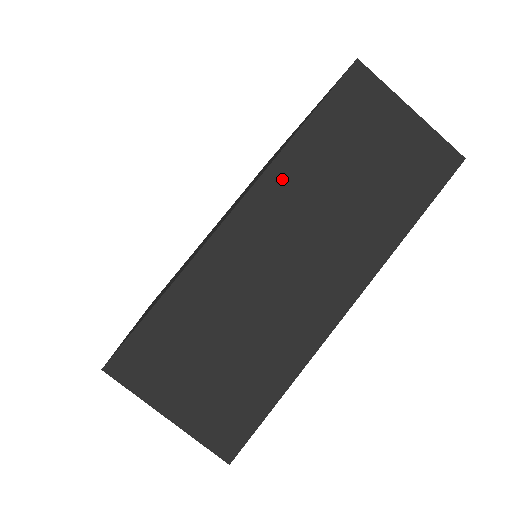
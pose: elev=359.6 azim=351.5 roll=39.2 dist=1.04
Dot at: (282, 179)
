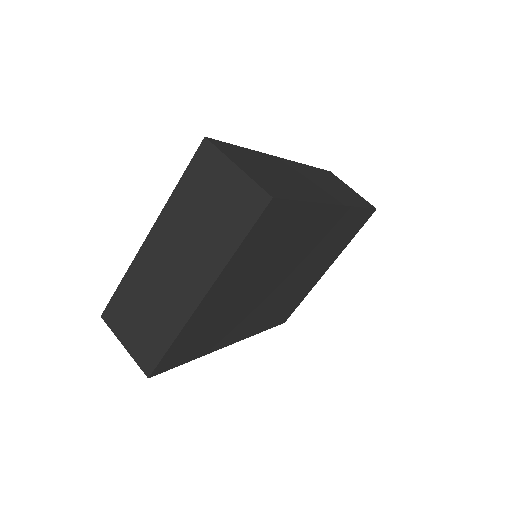
Dot at: (168, 218)
